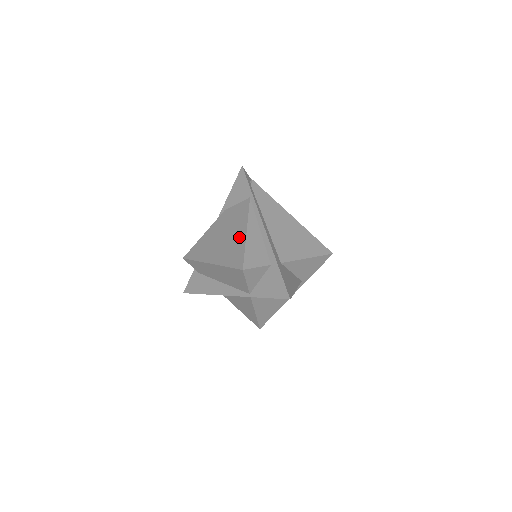
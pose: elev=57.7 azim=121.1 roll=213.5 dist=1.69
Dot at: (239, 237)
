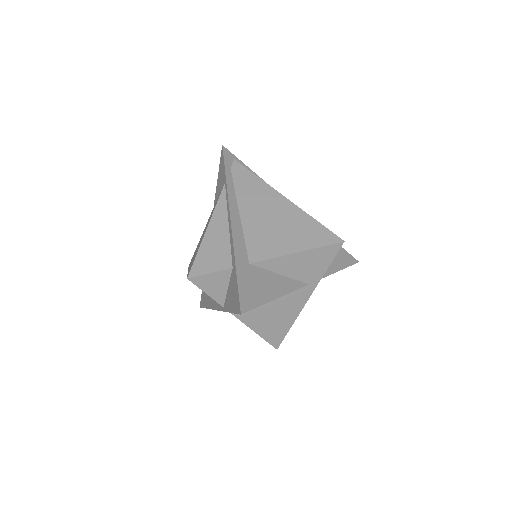
Dot at: occluded
